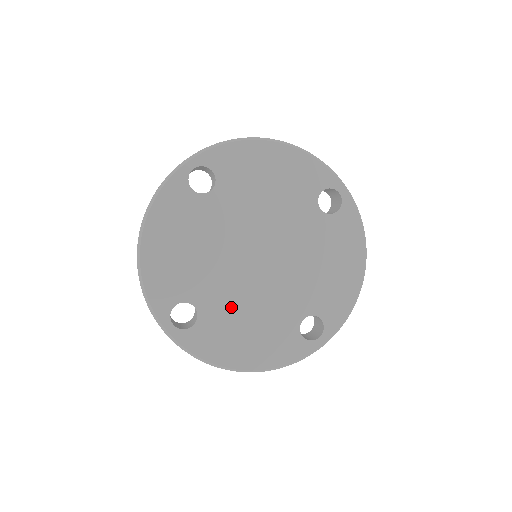
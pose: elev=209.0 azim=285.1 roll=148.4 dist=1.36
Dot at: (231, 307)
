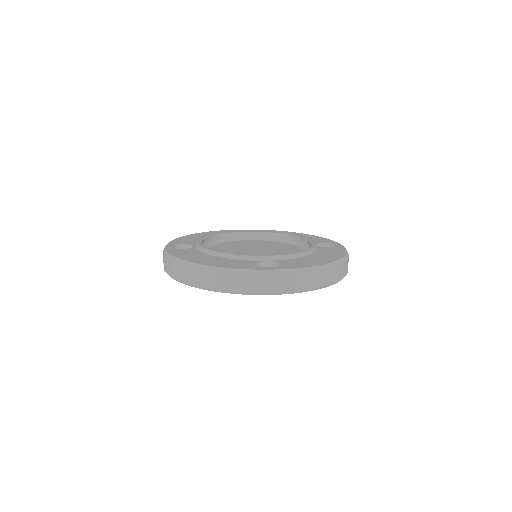
Dot at: occluded
